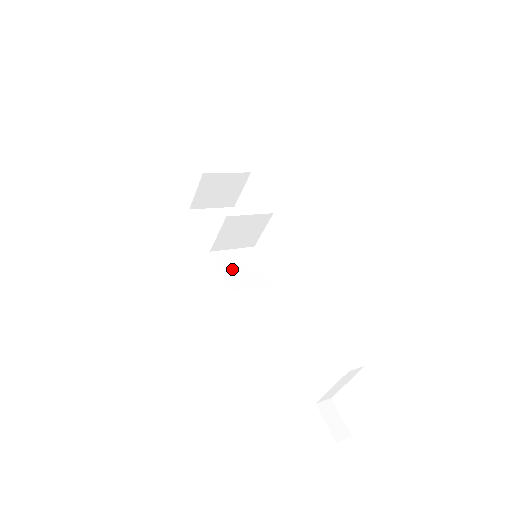
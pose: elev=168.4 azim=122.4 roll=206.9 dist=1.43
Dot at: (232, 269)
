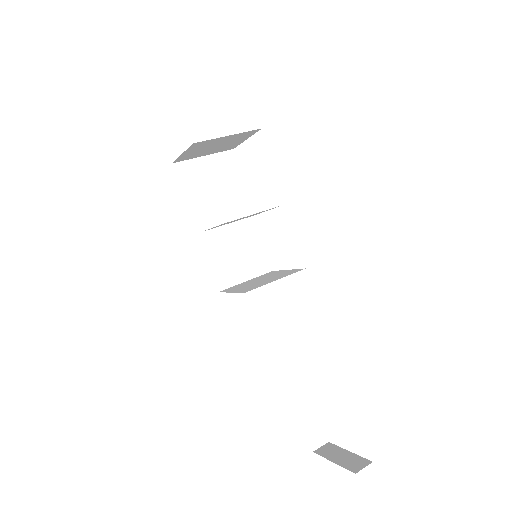
Dot at: (225, 256)
